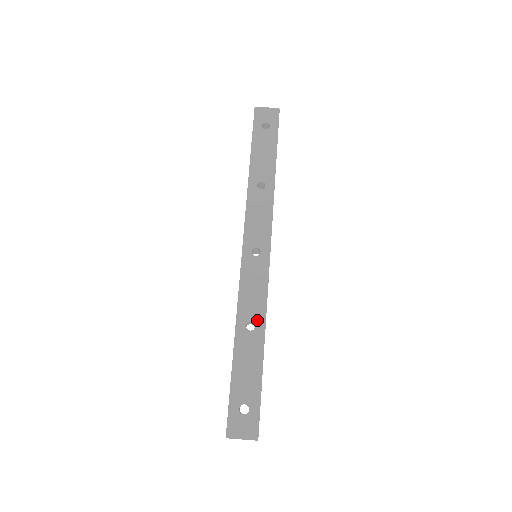
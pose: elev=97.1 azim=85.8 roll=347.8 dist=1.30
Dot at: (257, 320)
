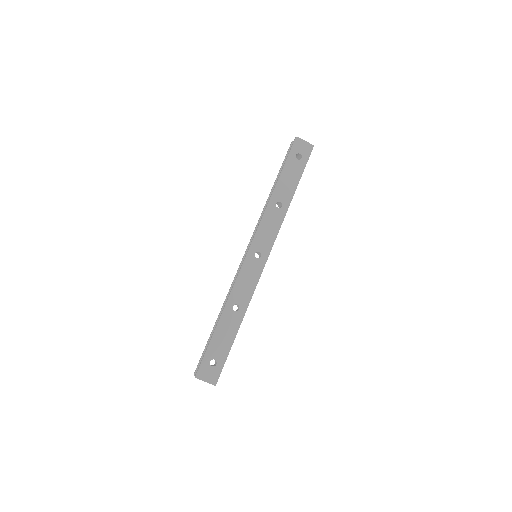
Dot at: (242, 305)
